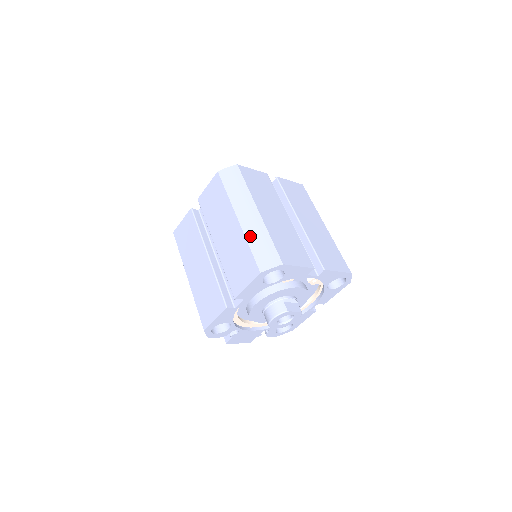
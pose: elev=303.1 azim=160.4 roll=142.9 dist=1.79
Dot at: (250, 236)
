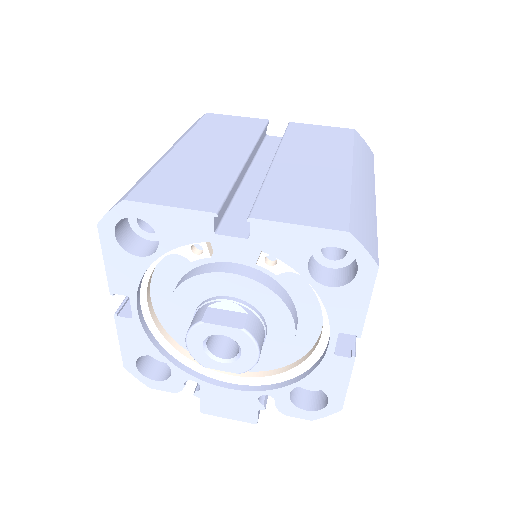
Dot at: occluded
